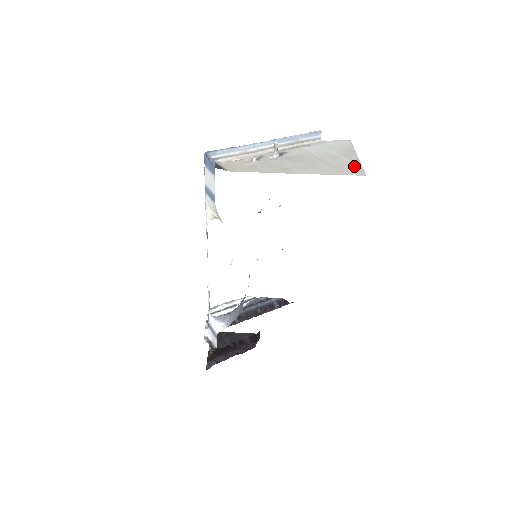
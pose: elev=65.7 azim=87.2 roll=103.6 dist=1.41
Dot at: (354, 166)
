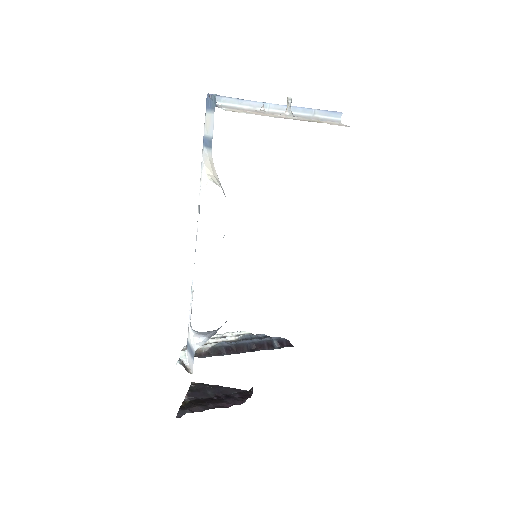
Dot at: occluded
